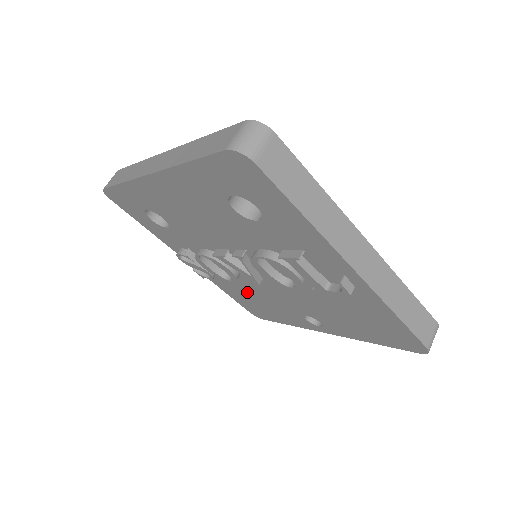
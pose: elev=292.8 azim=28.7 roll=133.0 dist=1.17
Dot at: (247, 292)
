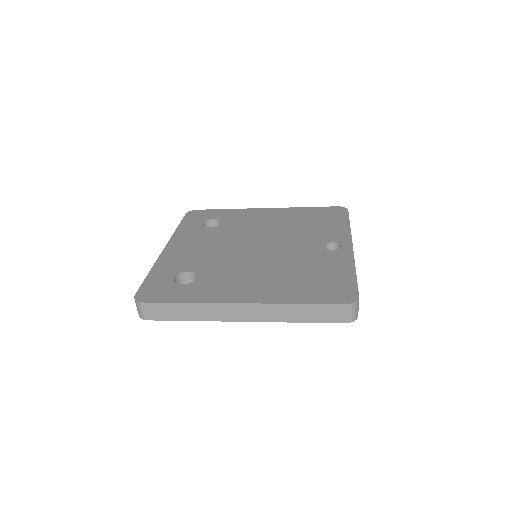
Dot at: occluded
